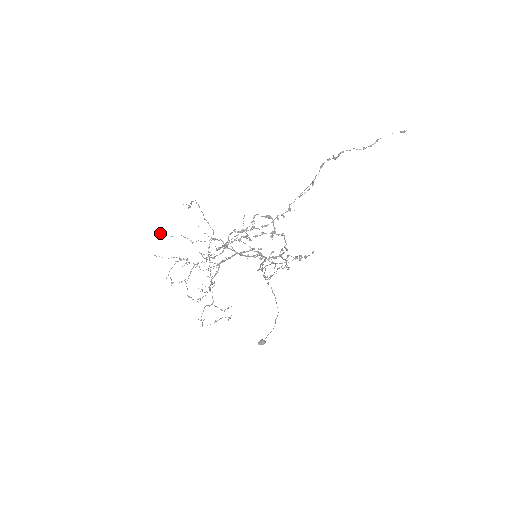
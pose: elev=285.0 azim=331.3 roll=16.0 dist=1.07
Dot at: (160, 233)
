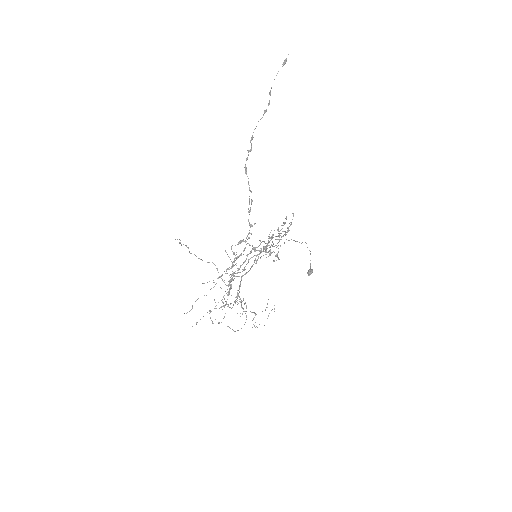
Dot at: occluded
